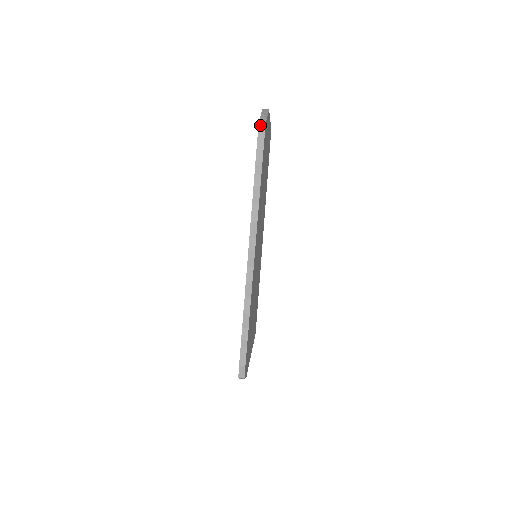
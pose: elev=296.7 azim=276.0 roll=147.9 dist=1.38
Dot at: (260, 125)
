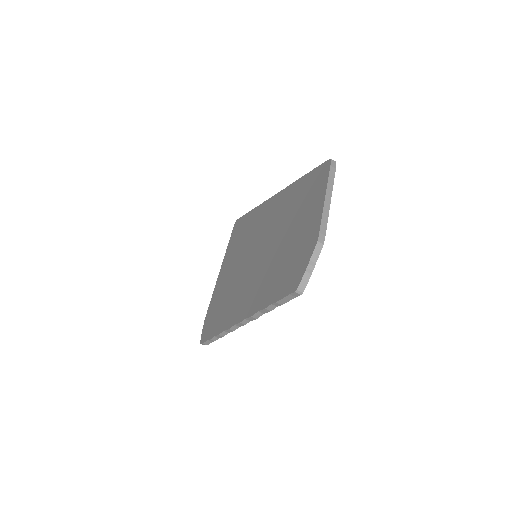
Dot at: (297, 291)
